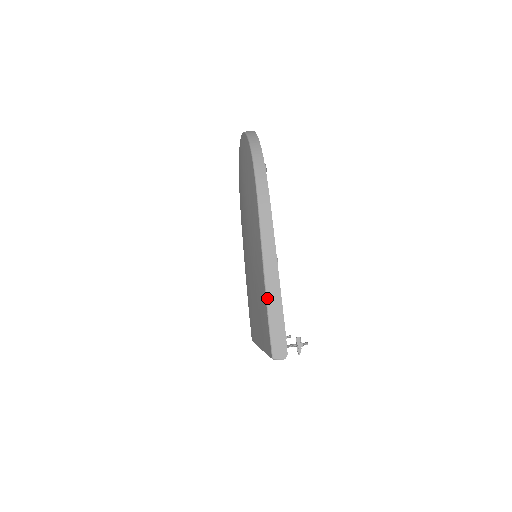
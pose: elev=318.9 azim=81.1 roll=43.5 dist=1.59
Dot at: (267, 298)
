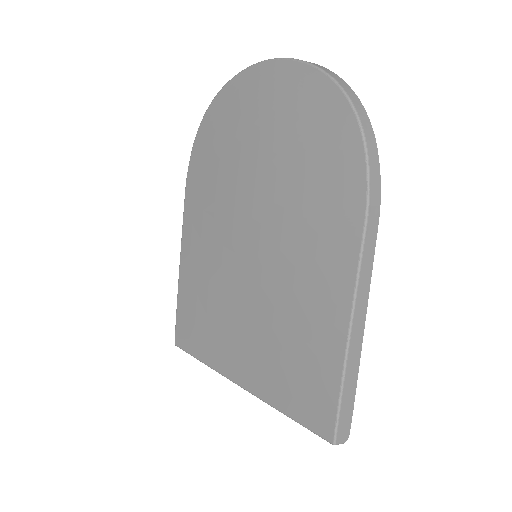
Dot at: (347, 364)
